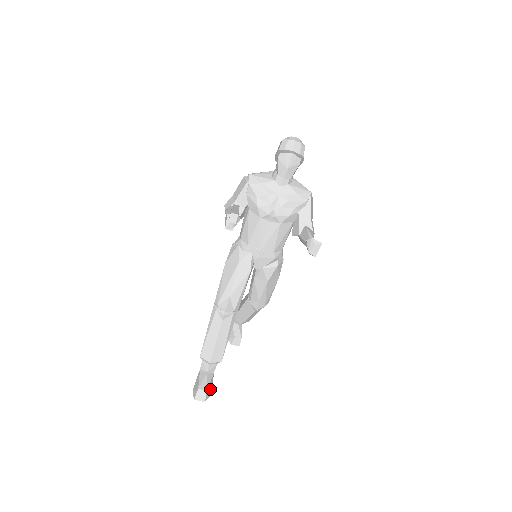
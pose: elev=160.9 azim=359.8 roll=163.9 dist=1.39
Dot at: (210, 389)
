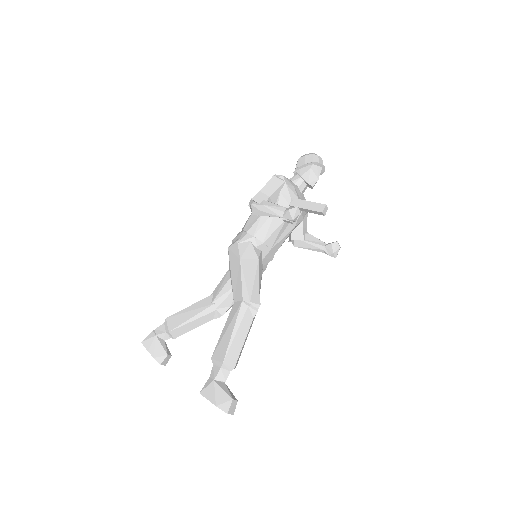
Dot at: occluded
